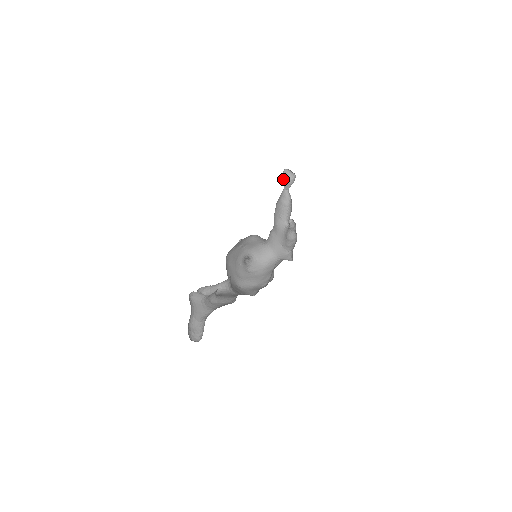
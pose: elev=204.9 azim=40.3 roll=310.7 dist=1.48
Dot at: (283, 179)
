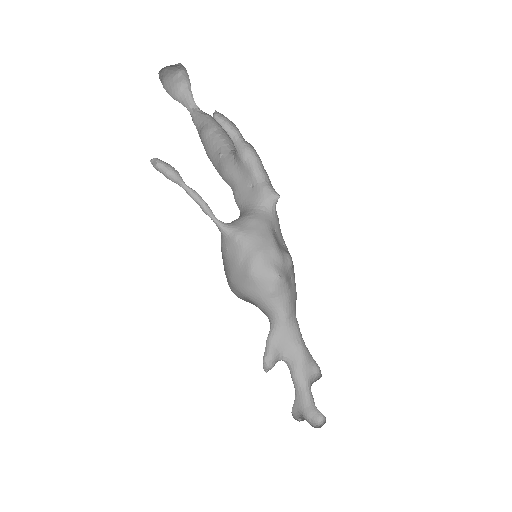
Dot at: (168, 89)
